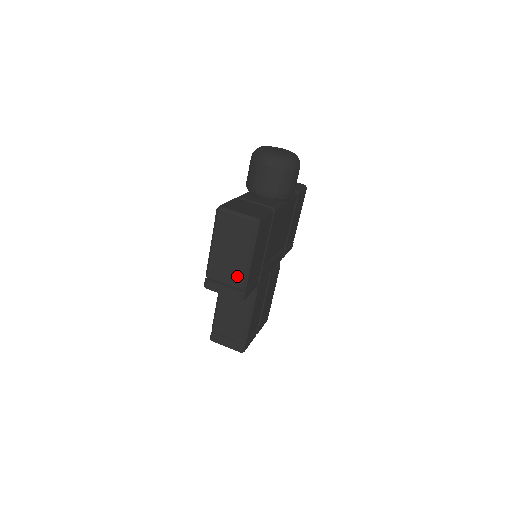
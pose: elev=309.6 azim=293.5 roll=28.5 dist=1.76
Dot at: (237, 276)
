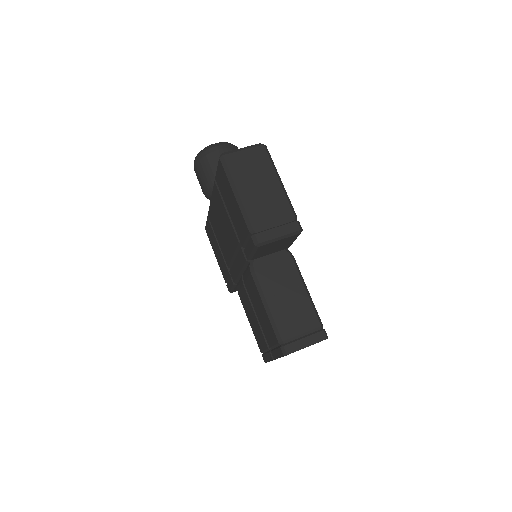
Dot at: (281, 206)
